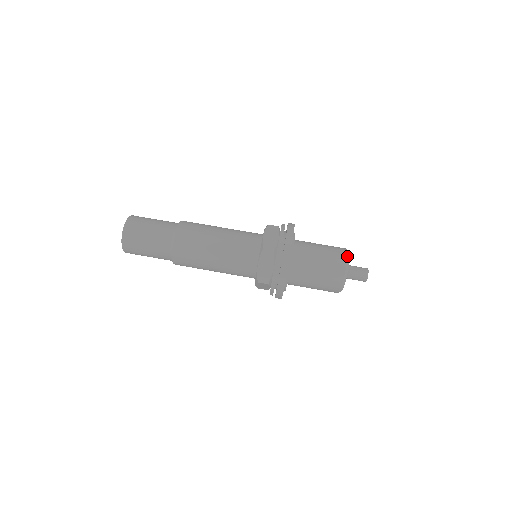
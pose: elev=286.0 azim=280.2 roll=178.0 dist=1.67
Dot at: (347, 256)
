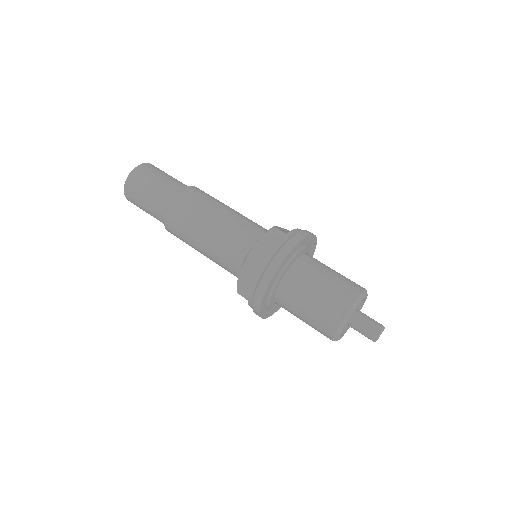
Dot at: (352, 306)
